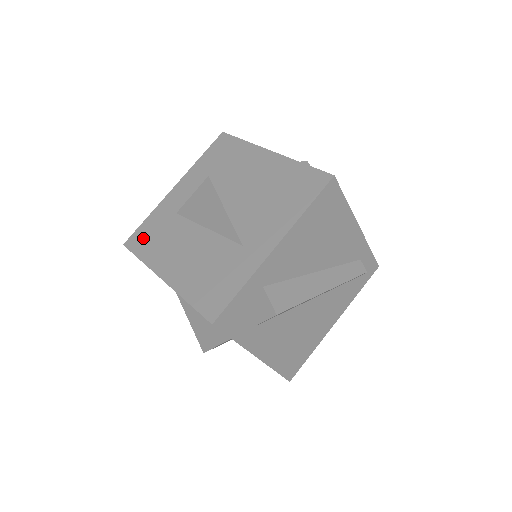
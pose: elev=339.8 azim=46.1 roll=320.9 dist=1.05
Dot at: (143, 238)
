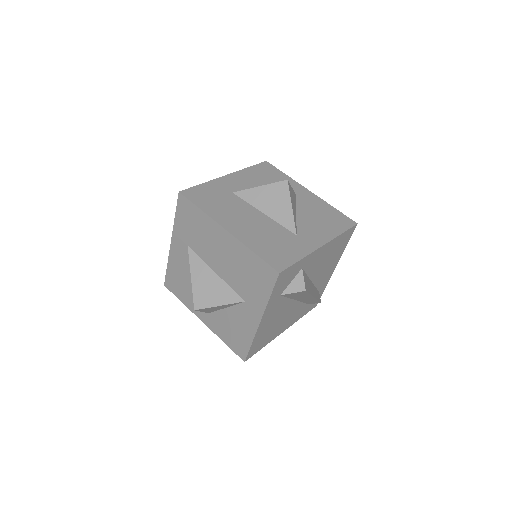
Dot at: (201, 195)
